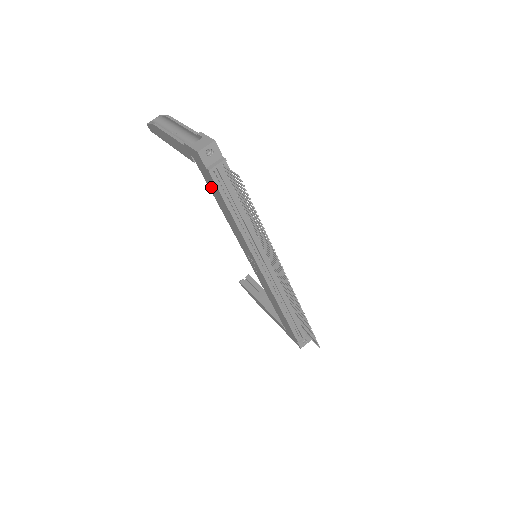
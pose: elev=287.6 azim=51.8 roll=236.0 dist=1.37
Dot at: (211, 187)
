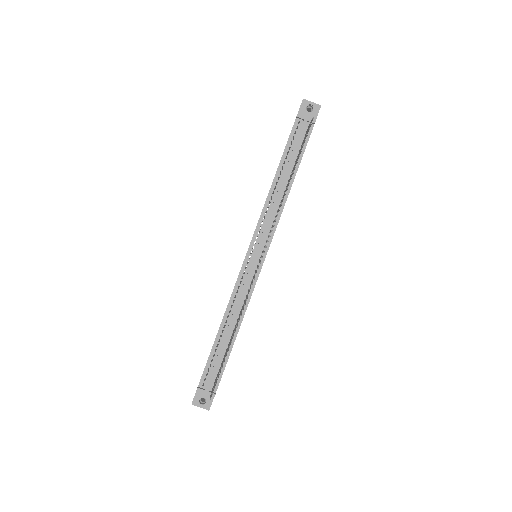
Dot at: occluded
